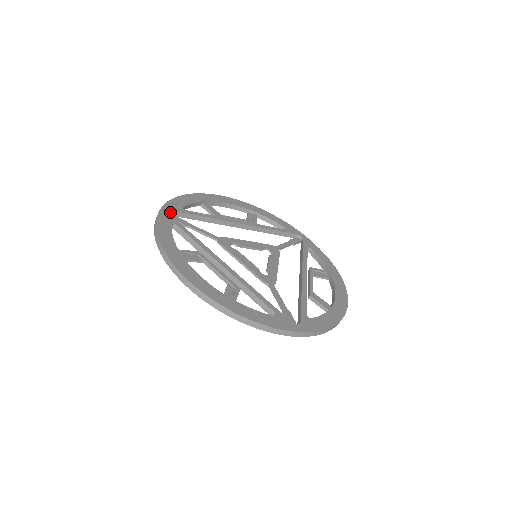
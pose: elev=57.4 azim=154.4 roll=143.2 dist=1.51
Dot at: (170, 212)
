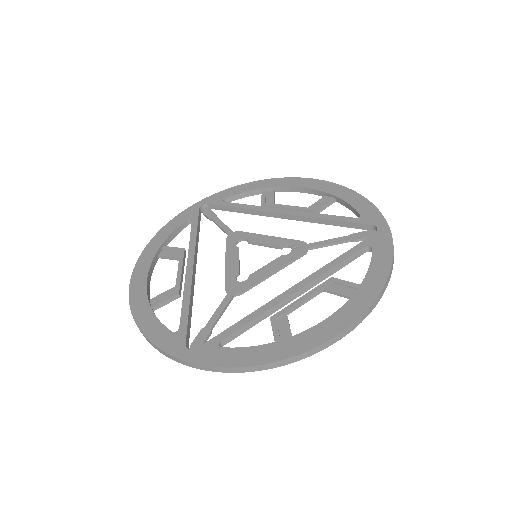
Dot at: (206, 205)
